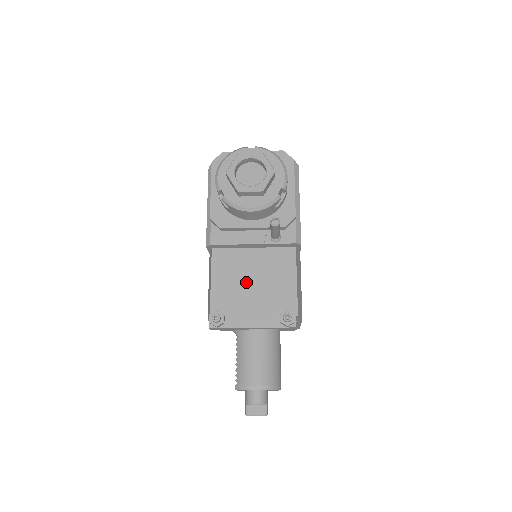
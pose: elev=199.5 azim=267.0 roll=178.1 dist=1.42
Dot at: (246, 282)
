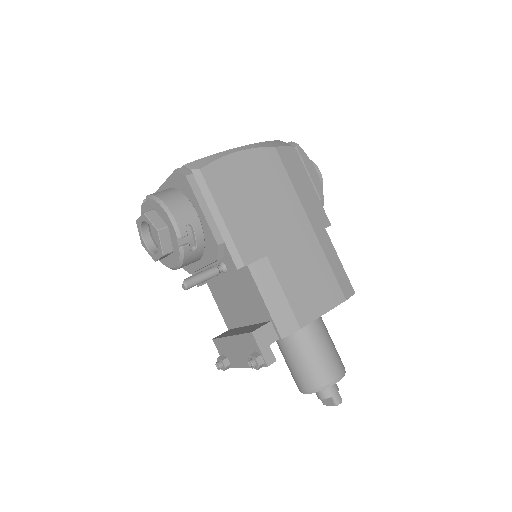
Dot at: (237, 311)
